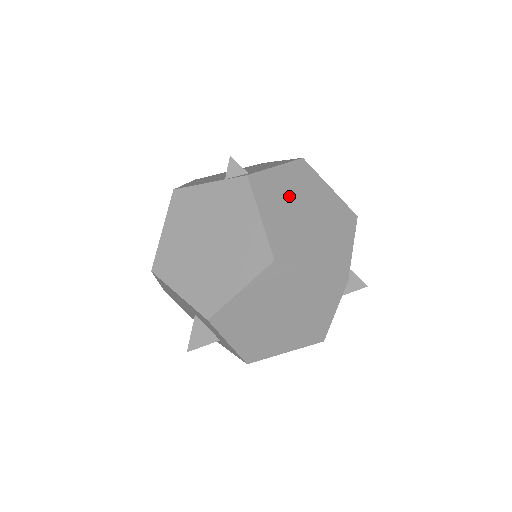
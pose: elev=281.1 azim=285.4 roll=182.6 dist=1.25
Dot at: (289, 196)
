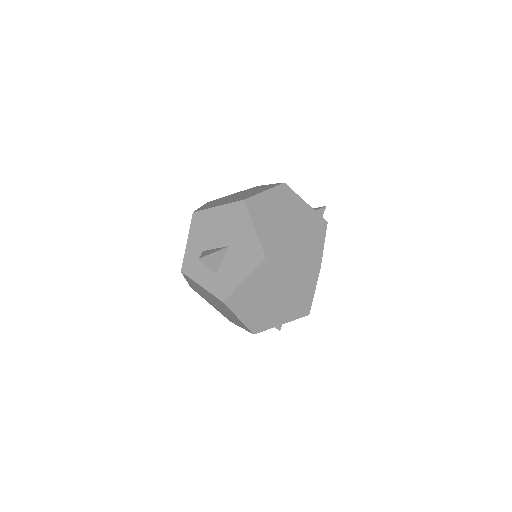
Dot at: occluded
